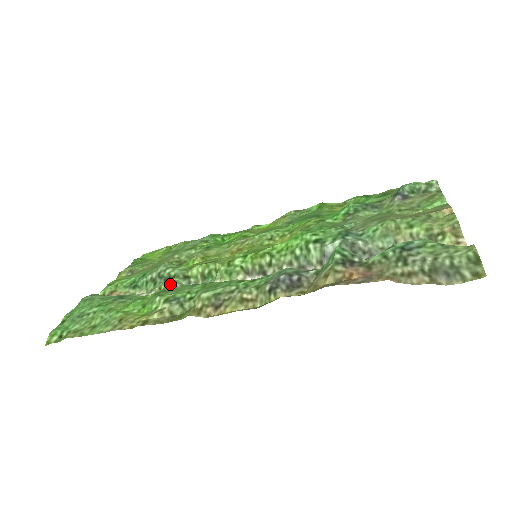
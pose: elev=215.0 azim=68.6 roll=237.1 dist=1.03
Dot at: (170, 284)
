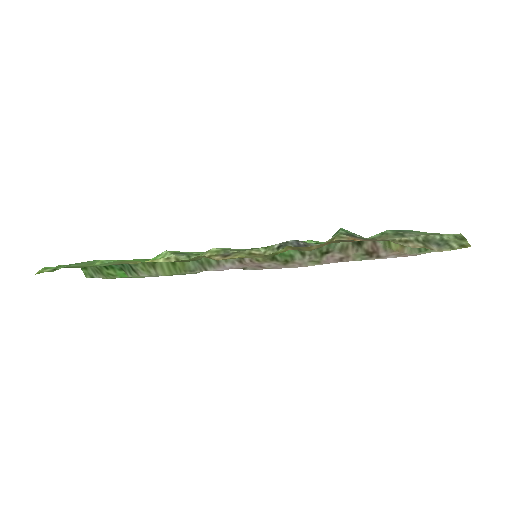
Dot at: occluded
